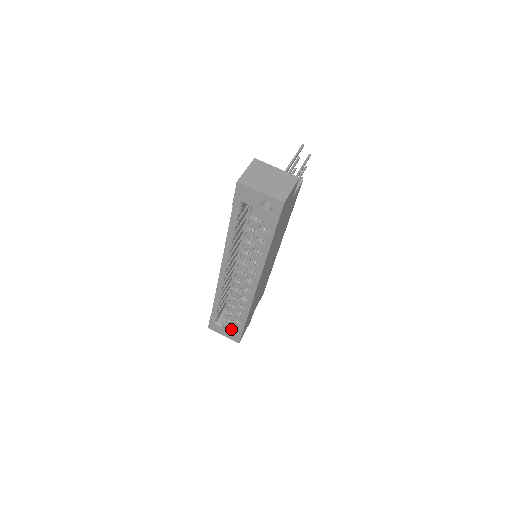
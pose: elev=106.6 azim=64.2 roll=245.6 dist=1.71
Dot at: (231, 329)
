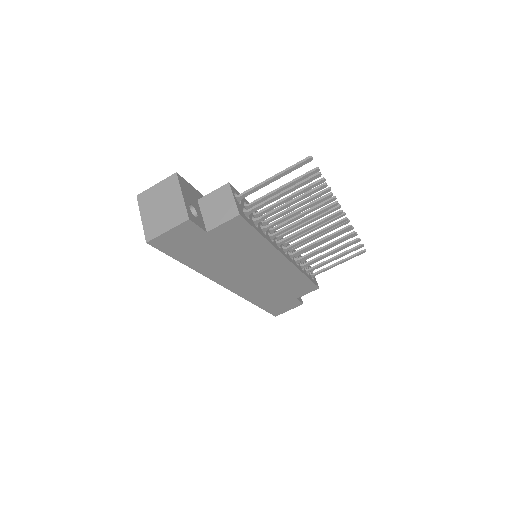
Dot at: occluded
